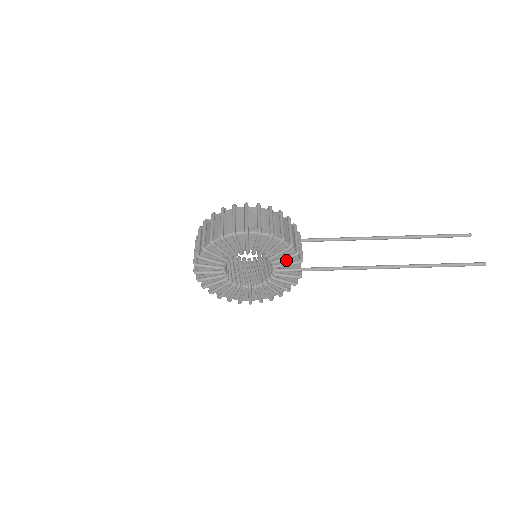
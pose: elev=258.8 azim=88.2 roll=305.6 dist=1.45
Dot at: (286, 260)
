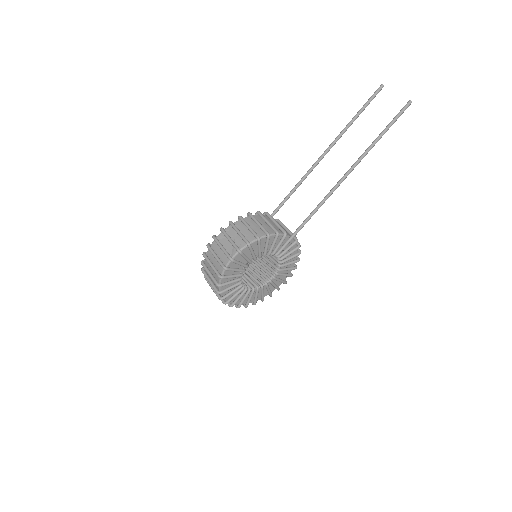
Dot at: occluded
